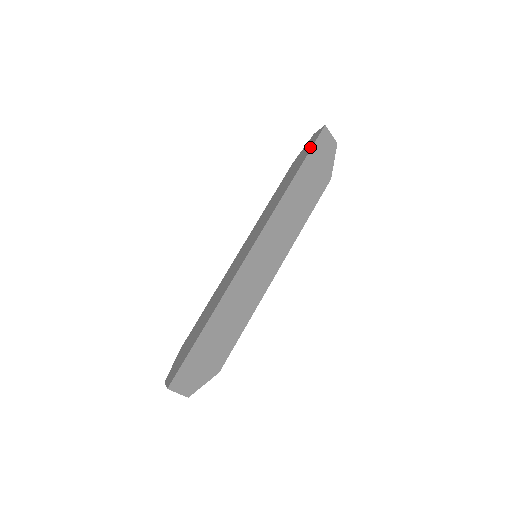
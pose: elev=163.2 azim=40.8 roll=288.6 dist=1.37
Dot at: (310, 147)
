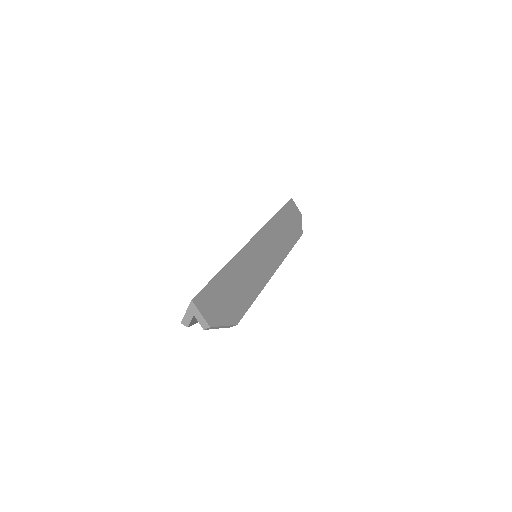
Dot at: occluded
